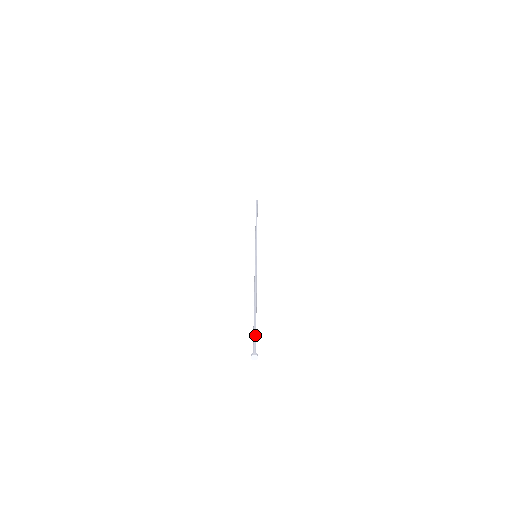
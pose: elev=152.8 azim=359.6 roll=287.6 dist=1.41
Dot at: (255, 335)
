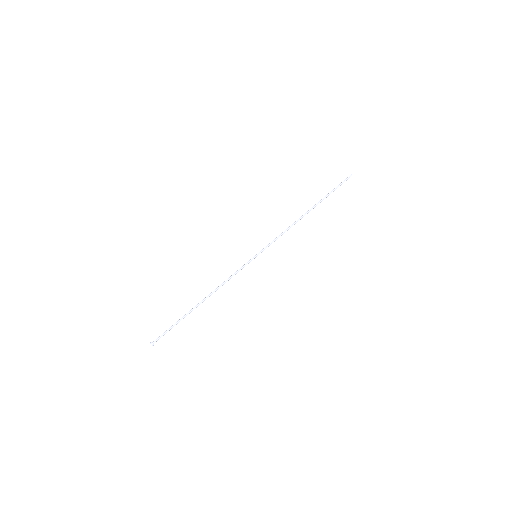
Dot at: (169, 330)
